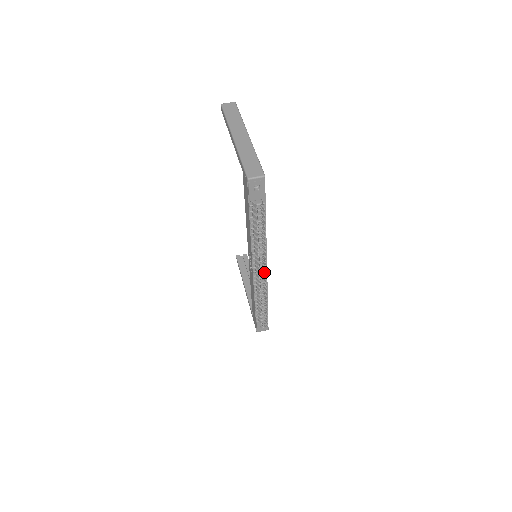
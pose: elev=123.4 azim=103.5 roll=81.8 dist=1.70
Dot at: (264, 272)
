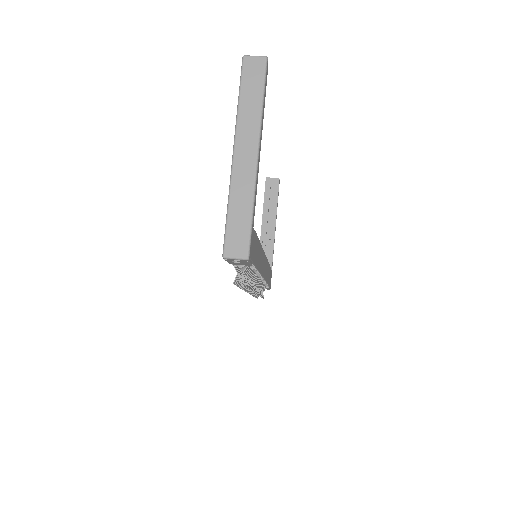
Dot at: (255, 289)
